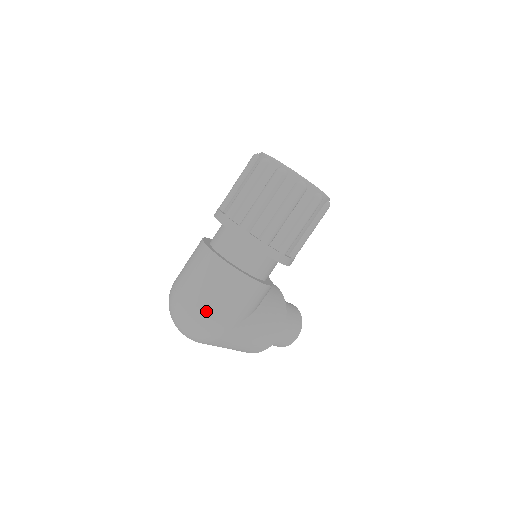
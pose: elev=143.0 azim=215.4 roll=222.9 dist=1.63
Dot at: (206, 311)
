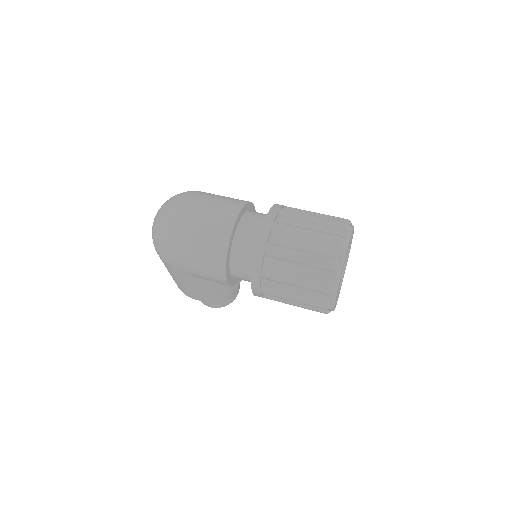
Dot at: (178, 243)
